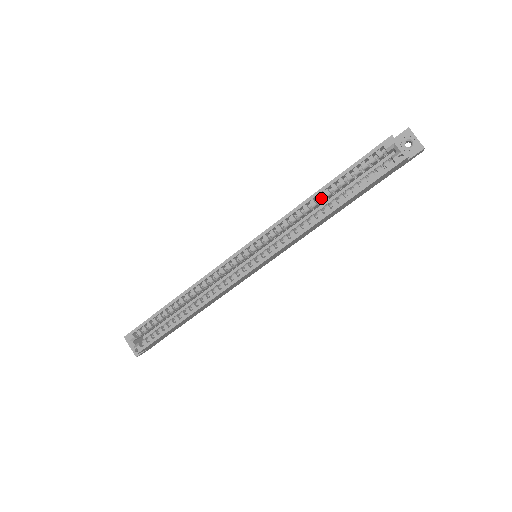
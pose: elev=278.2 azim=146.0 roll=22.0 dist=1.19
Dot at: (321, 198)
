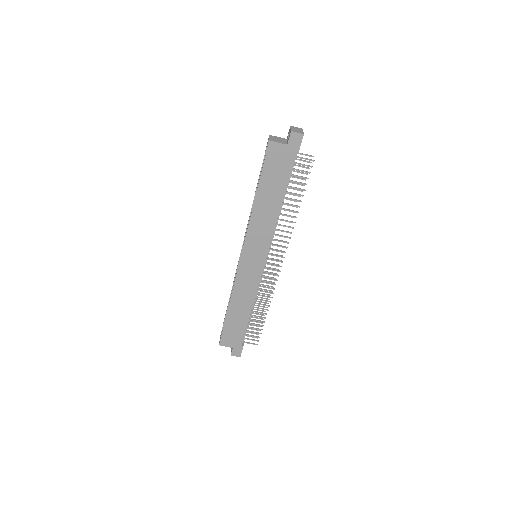
Dot at: occluded
